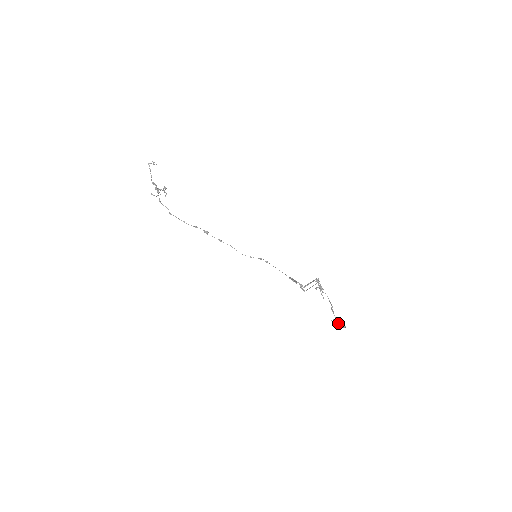
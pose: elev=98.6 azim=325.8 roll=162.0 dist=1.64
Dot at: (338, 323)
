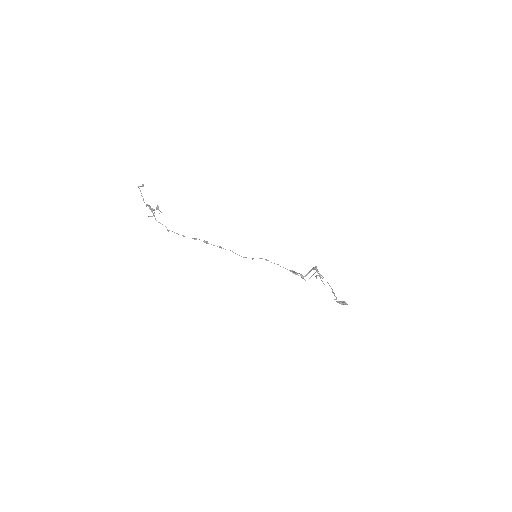
Dot at: (339, 302)
